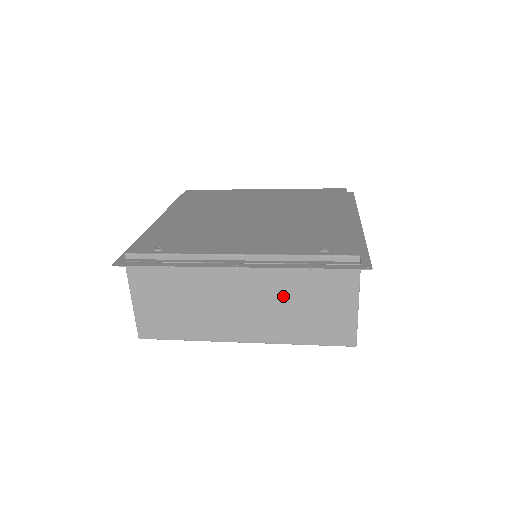
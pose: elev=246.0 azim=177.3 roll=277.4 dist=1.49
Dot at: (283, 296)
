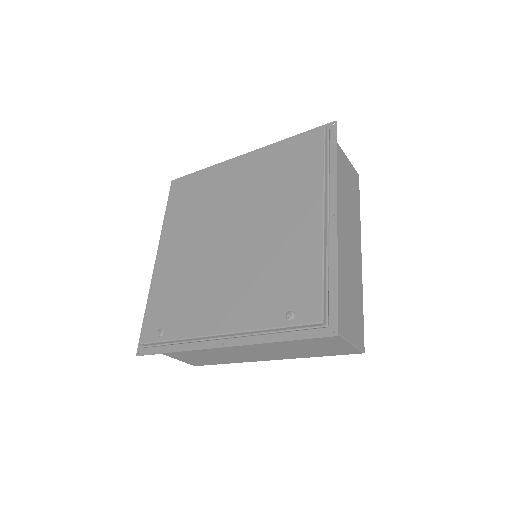
Dot at: (277, 344)
